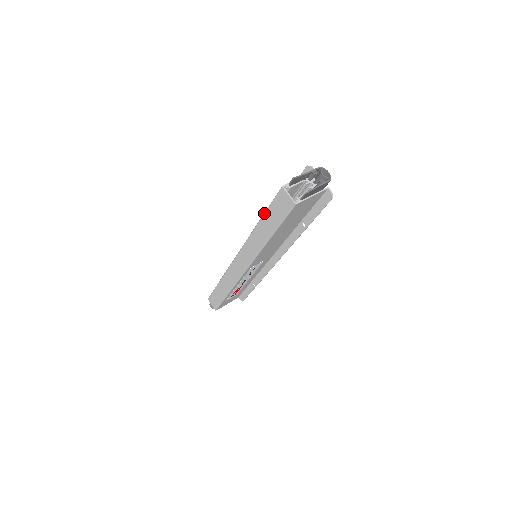
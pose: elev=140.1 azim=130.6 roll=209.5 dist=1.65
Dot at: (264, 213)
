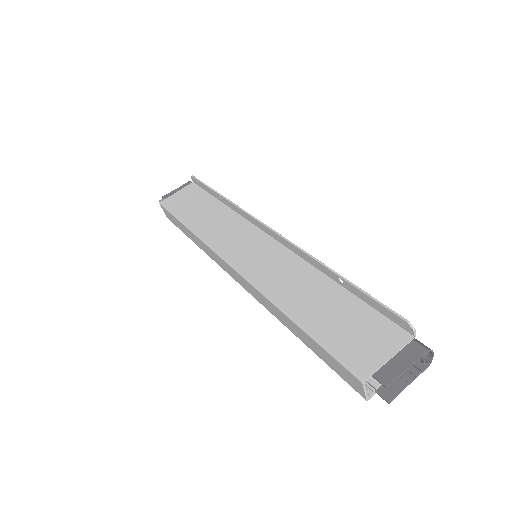
Dot at: (309, 336)
